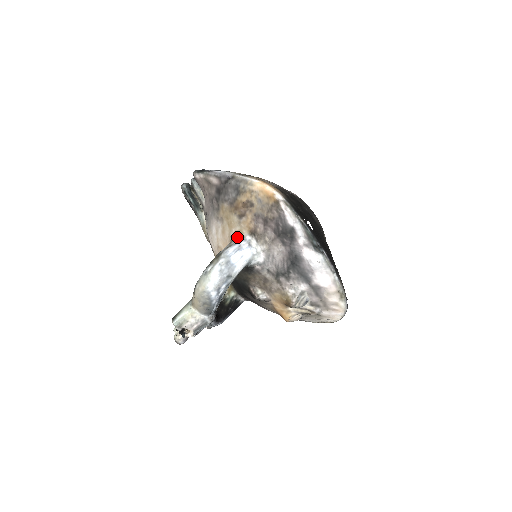
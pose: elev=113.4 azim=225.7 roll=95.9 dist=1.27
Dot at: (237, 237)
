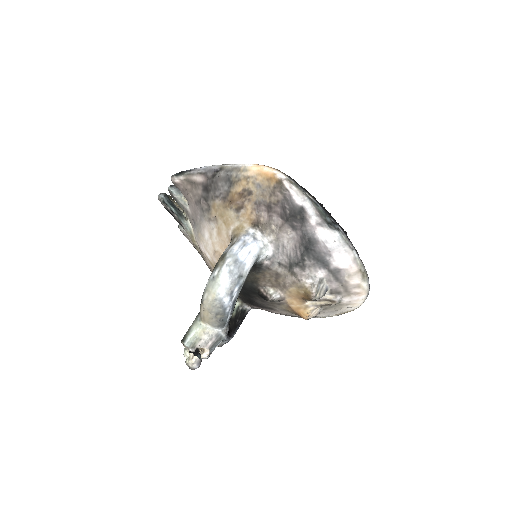
Dot at: (238, 233)
